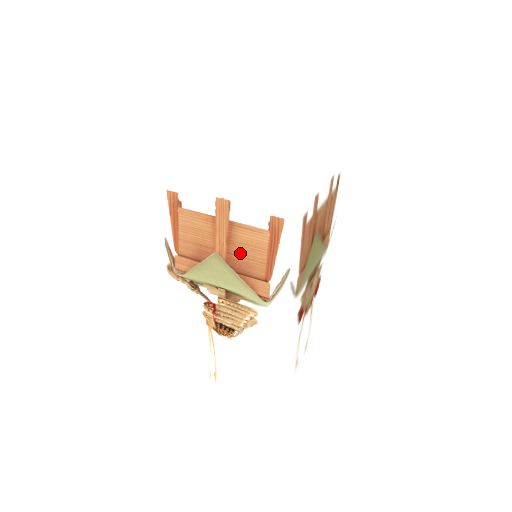
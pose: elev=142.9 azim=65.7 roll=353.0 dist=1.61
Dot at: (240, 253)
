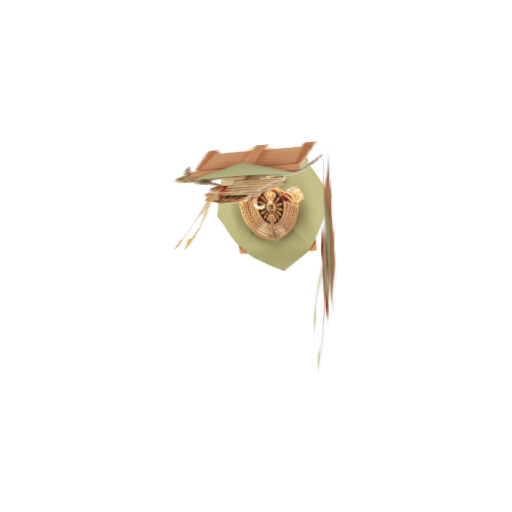
Dot at: (271, 158)
